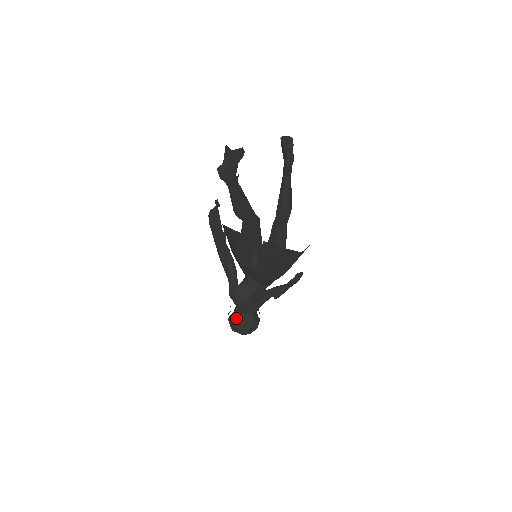
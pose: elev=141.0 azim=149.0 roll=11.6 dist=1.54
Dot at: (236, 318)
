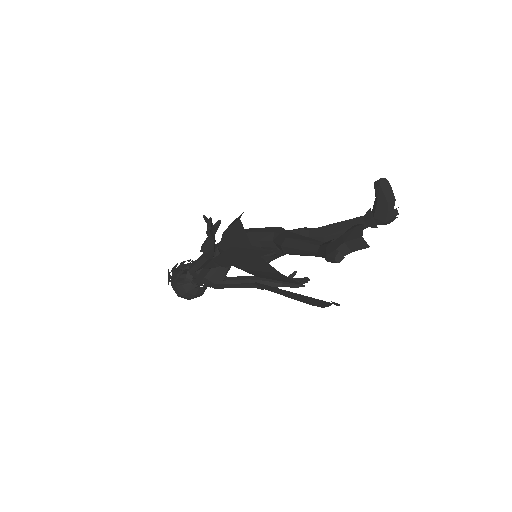
Dot at: (191, 291)
